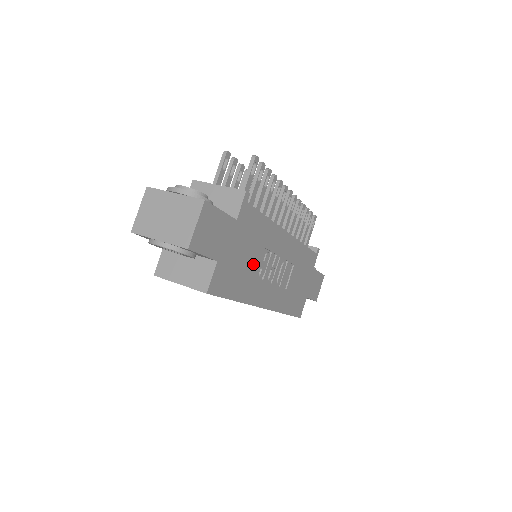
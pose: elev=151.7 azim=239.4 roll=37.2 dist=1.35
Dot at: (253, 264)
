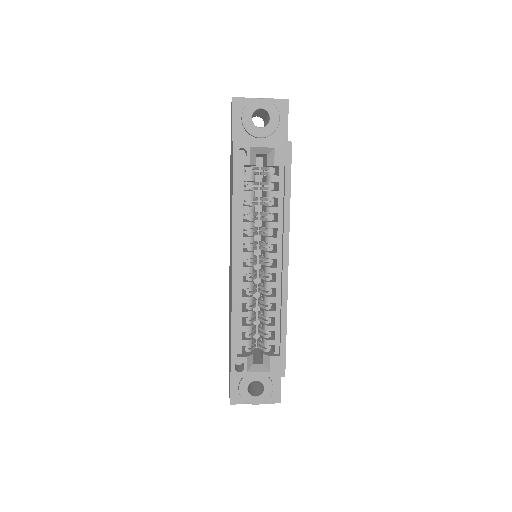
Dot at: occluded
